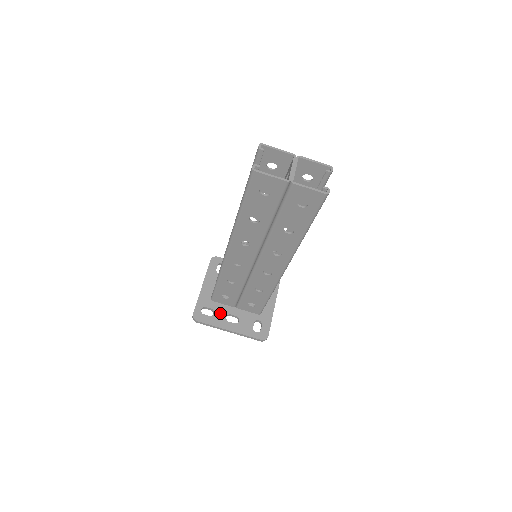
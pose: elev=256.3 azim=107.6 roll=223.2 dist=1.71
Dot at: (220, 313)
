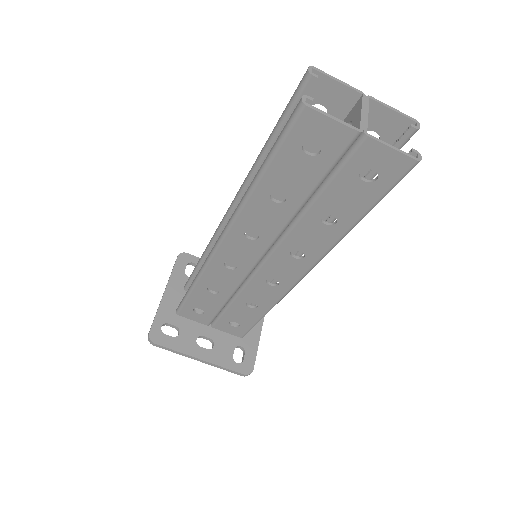
Dot at: (188, 333)
